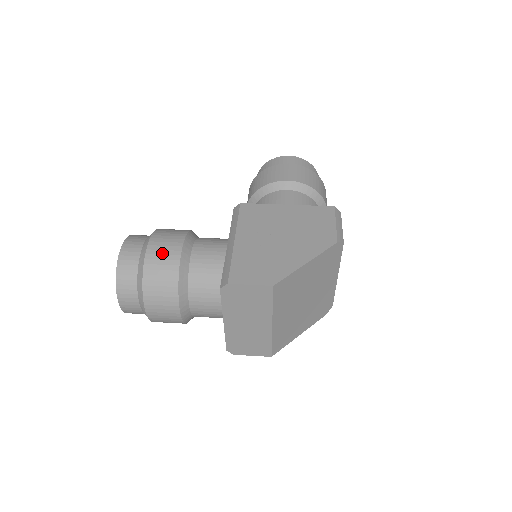
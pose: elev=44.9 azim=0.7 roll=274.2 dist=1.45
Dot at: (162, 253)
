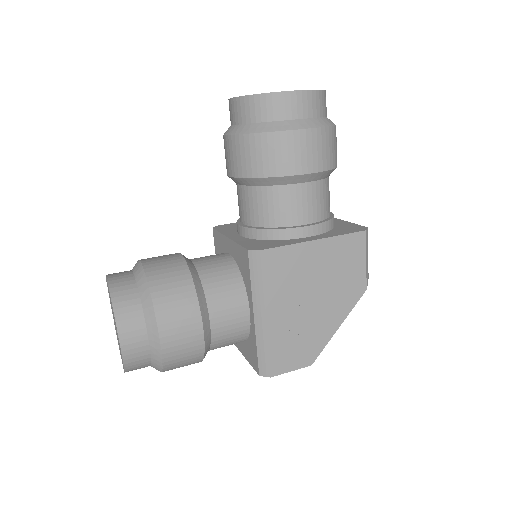
Dot at: (182, 348)
